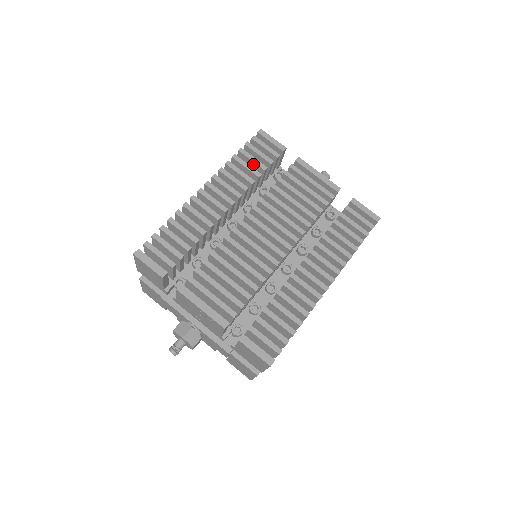
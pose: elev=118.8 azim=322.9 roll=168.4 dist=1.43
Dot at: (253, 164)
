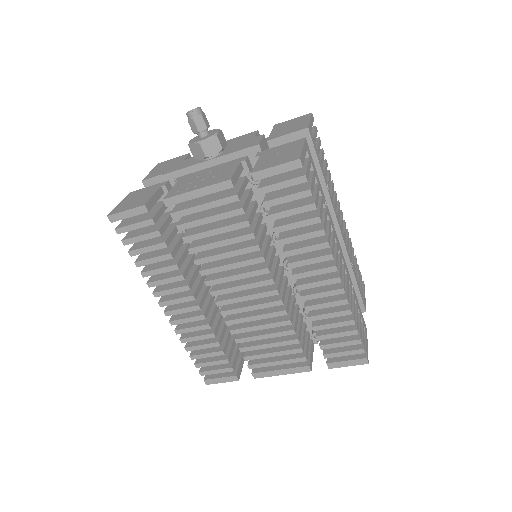
Dot at: (153, 249)
